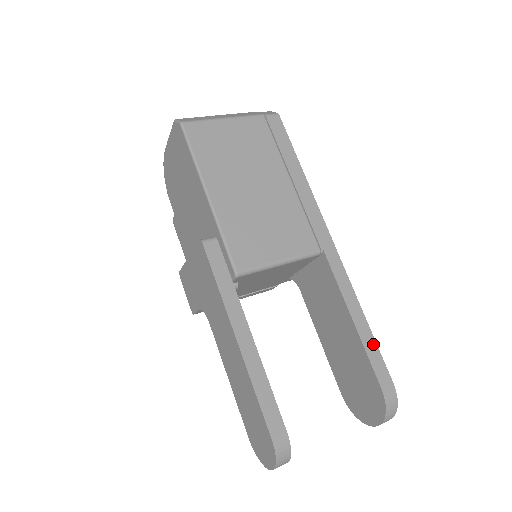
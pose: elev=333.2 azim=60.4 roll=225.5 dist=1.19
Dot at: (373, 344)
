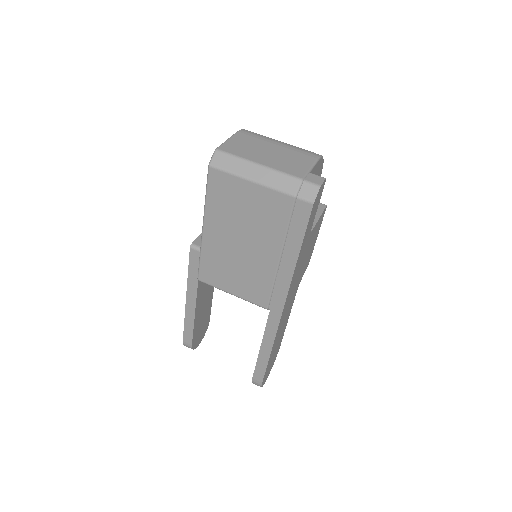
Dot at: (264, 365)
